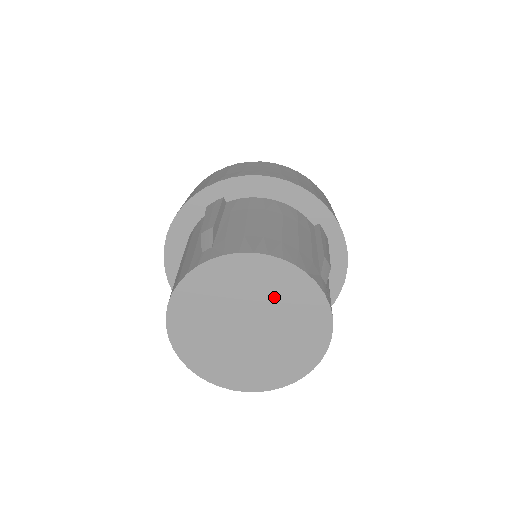
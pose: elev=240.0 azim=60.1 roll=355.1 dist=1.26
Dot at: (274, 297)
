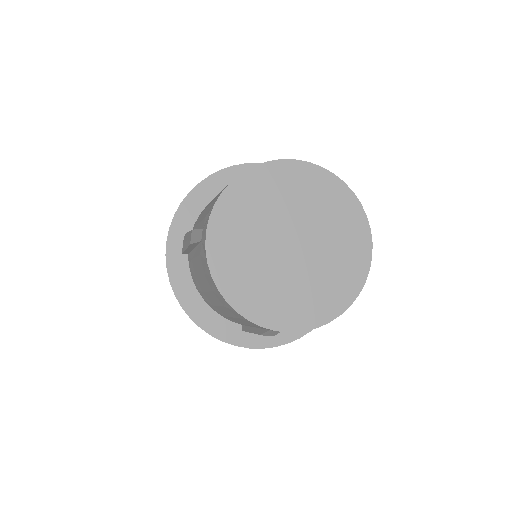
Dot at: (333, 231)
